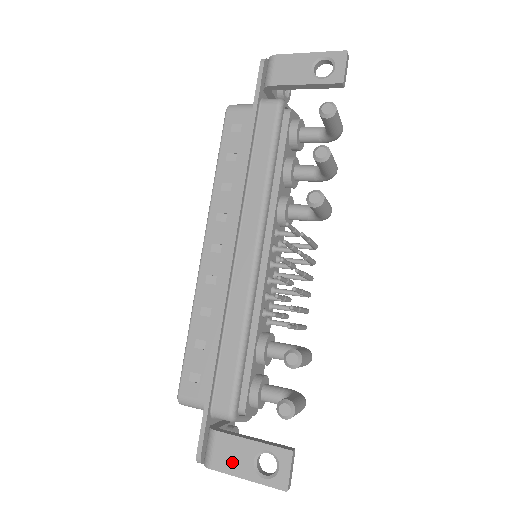
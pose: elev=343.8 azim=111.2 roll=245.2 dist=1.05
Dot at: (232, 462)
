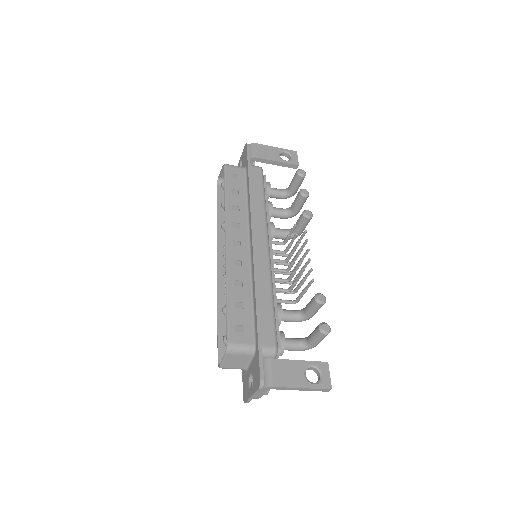
Dot at: (289, 378)
